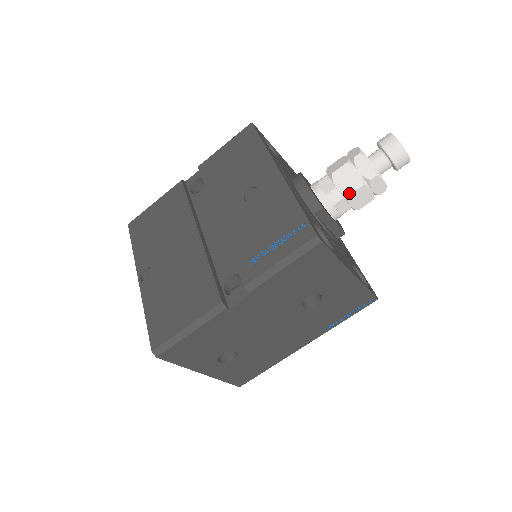
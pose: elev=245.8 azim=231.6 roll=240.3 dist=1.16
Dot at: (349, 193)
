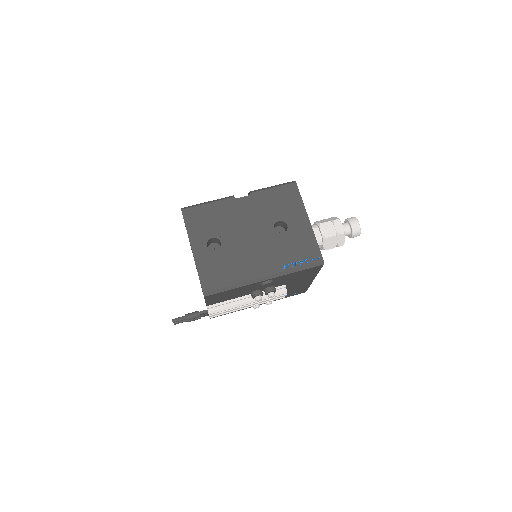
Dot at: (321, 223)
